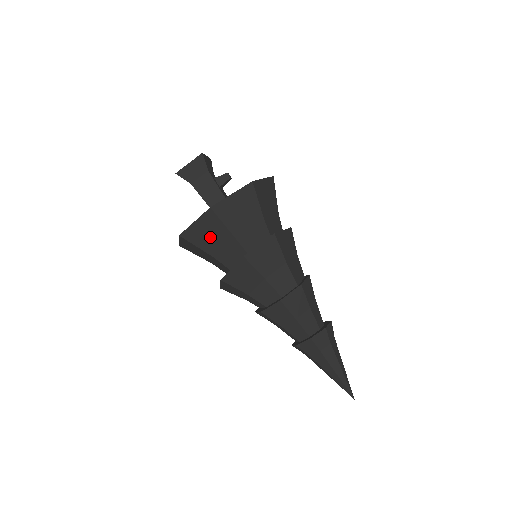
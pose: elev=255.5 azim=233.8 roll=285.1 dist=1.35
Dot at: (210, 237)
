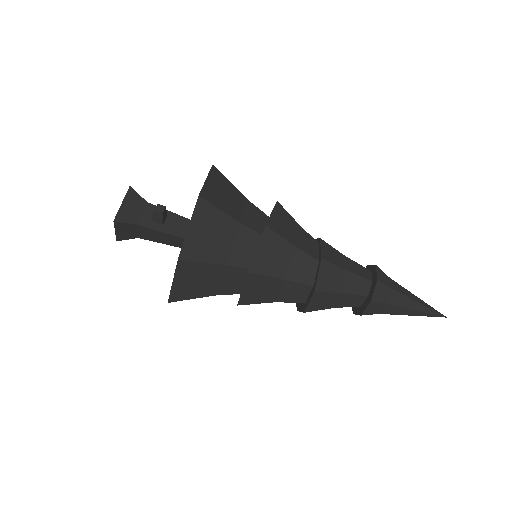
Dot at: occluded
